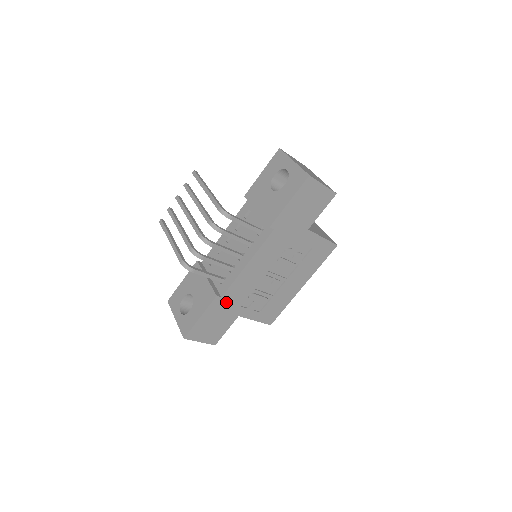
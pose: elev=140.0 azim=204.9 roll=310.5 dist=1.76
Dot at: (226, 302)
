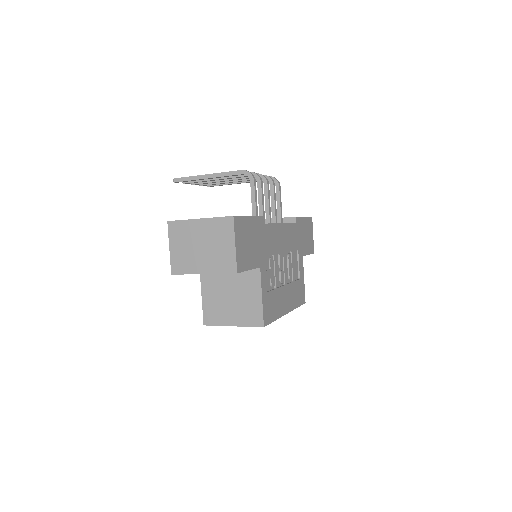
Dot at: (263, 235)
